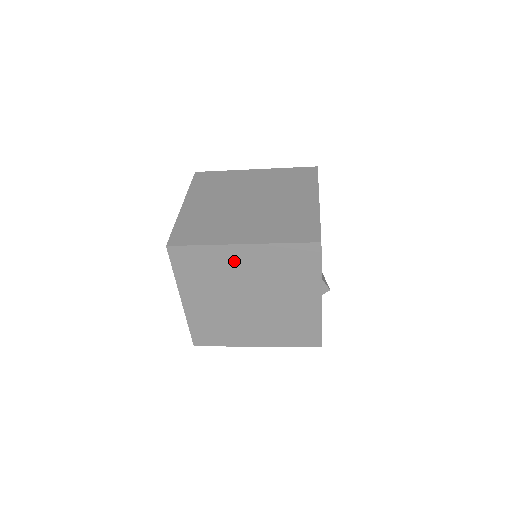
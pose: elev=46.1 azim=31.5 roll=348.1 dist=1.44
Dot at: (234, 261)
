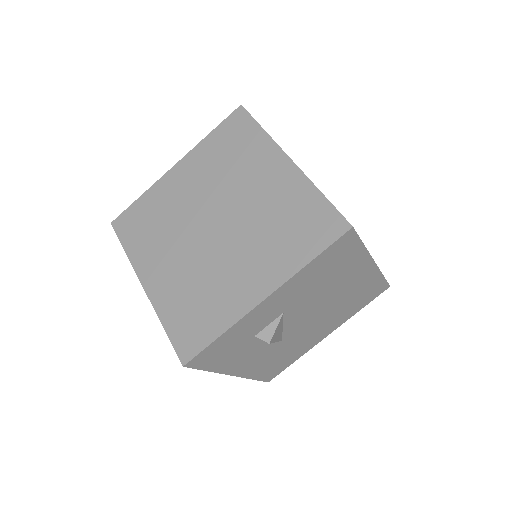
Dot at: (262, 169)
